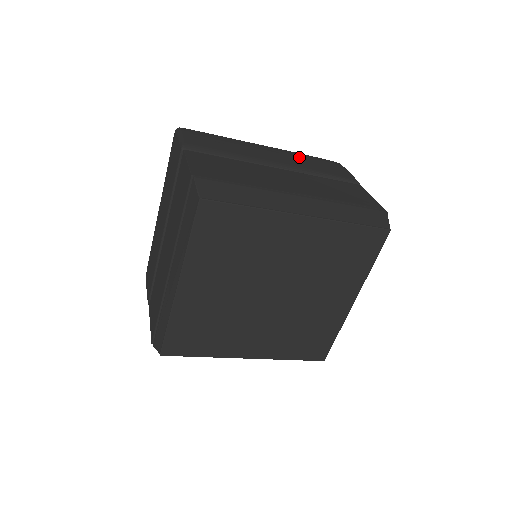
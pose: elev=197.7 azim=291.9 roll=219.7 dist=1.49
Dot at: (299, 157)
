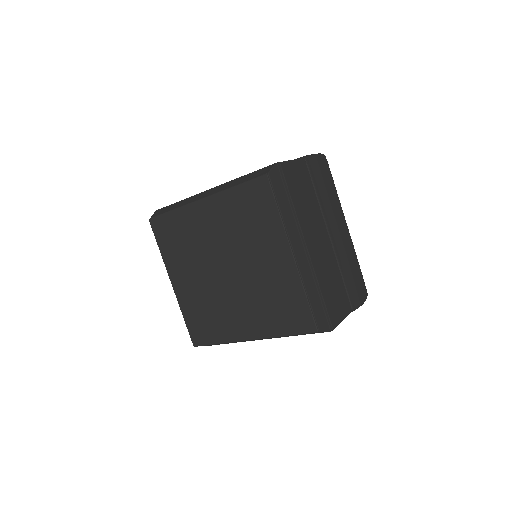
Dot at: occluded
